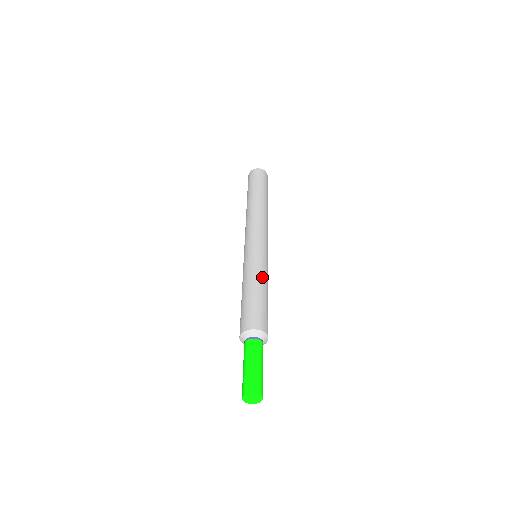
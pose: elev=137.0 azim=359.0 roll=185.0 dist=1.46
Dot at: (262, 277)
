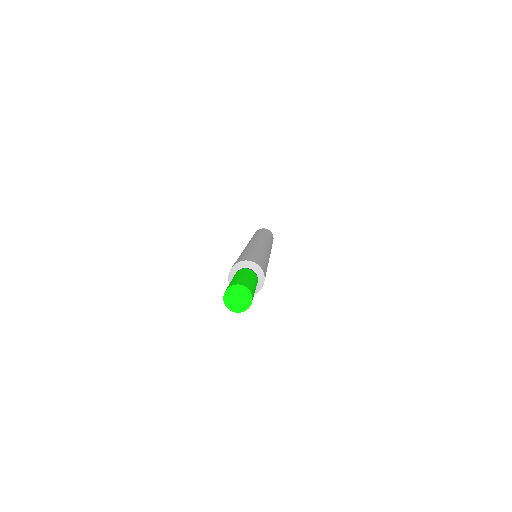
Dot at: (258, 249)
